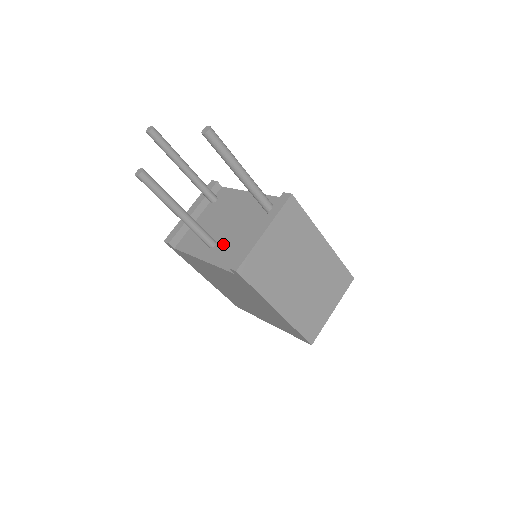
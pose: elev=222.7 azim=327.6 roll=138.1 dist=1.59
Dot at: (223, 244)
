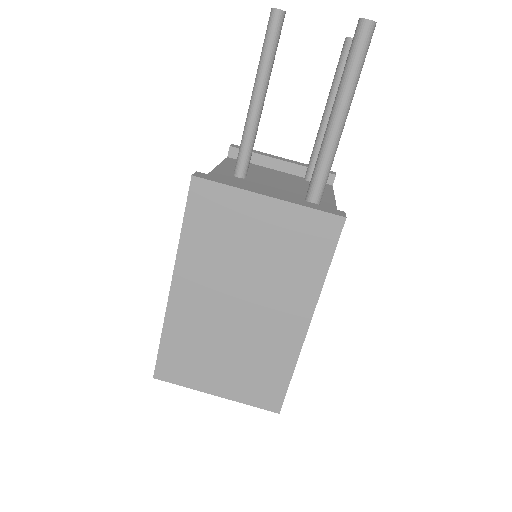
Dot at: (242, 181)
